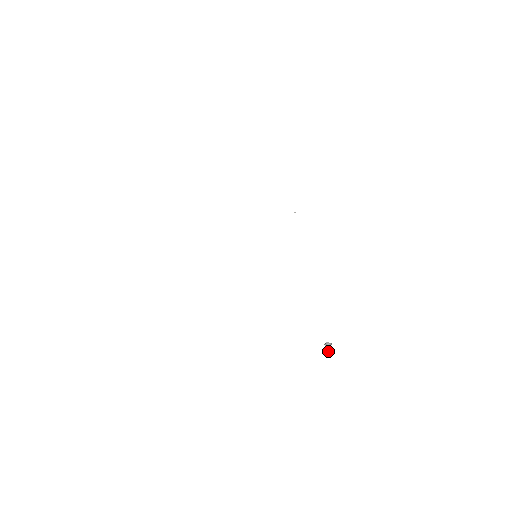
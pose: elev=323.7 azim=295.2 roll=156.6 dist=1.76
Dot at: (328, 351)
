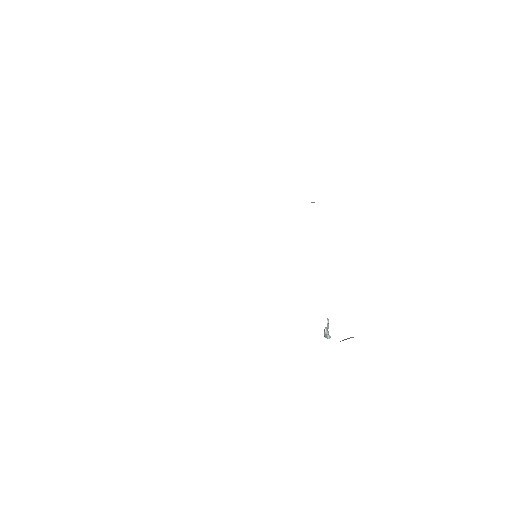
Dot at: occluded
